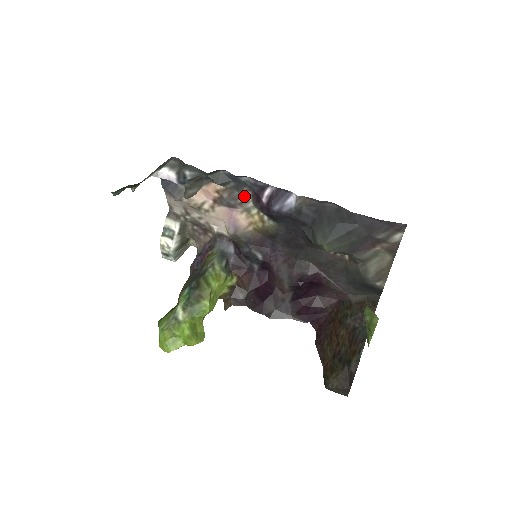
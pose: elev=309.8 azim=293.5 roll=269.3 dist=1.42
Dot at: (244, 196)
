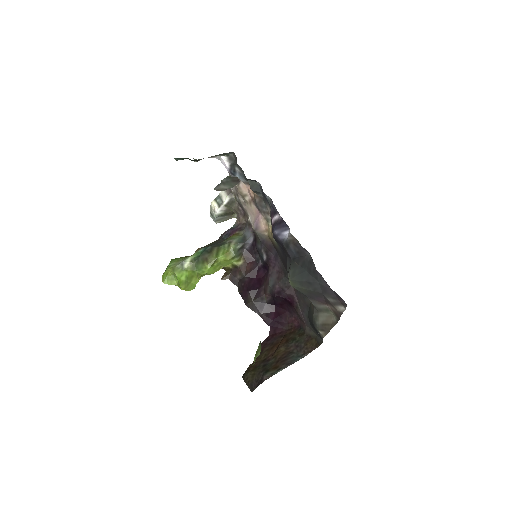
Dot at: (267, 209)
